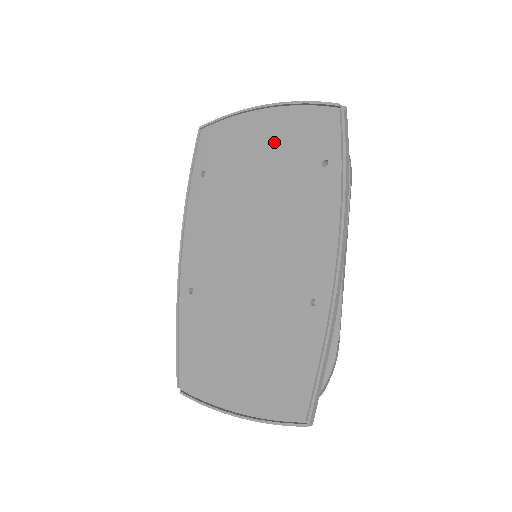
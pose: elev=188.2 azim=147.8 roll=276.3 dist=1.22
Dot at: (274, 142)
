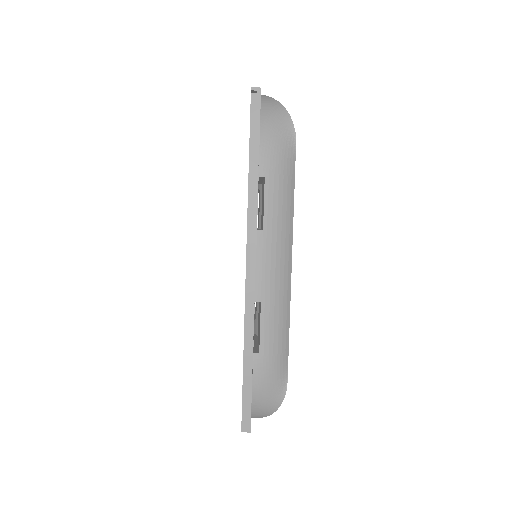
Dot at: occluded
